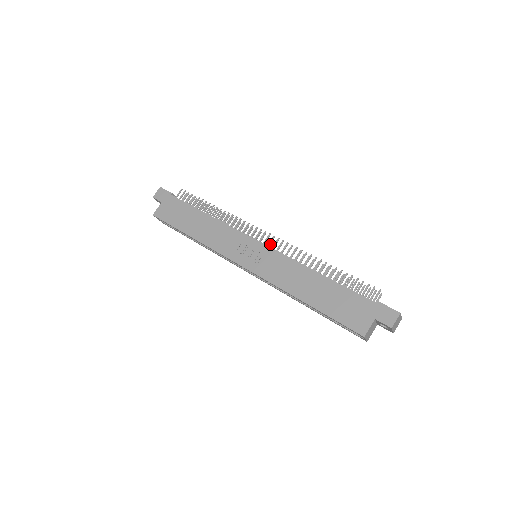
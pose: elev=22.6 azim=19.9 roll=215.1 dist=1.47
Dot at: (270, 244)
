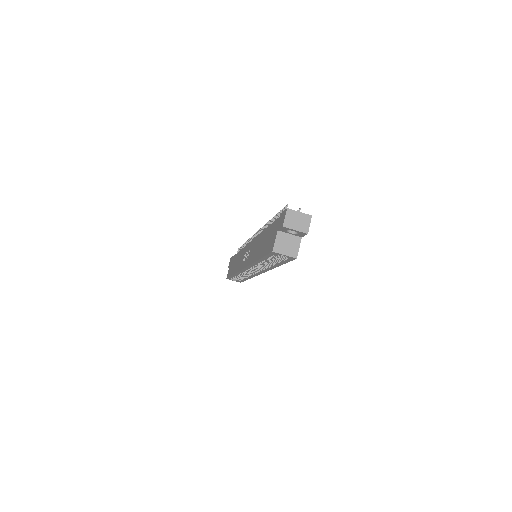
Dot at: occluded
